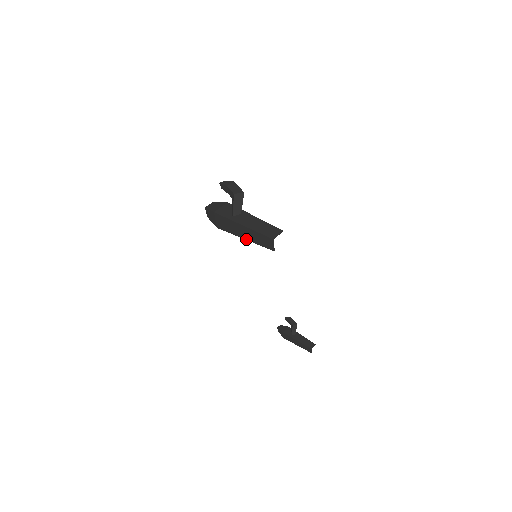
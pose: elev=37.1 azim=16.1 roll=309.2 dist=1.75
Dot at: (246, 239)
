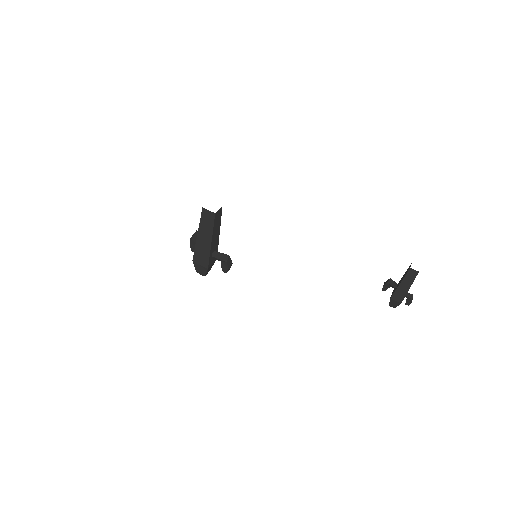
Dot at: (211, 241)
